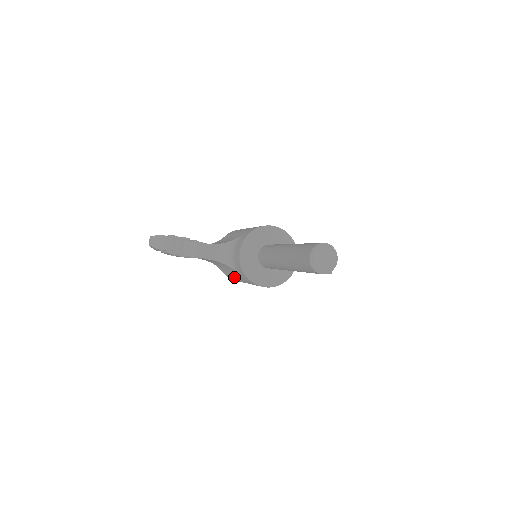
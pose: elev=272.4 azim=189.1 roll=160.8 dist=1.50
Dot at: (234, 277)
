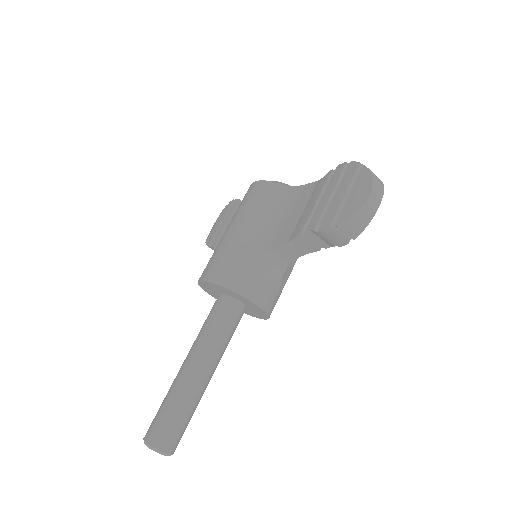
Dot at: occluded
